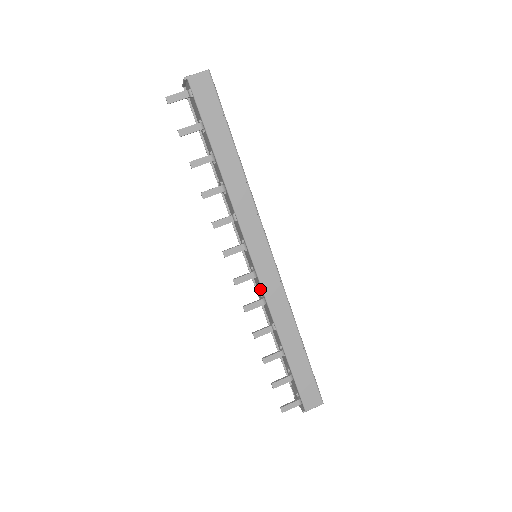
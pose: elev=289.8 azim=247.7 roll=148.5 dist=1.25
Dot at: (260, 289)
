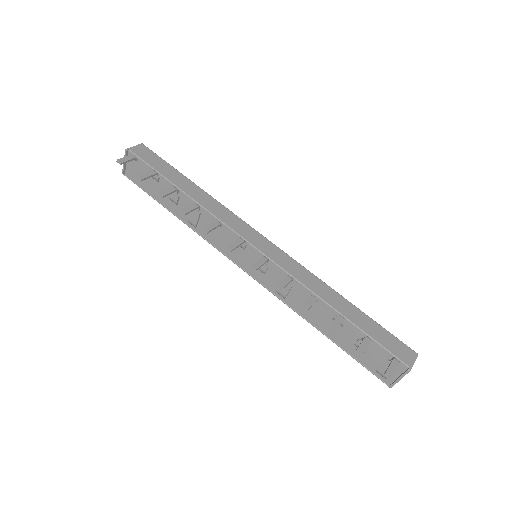
Dot at: (279, 277)
